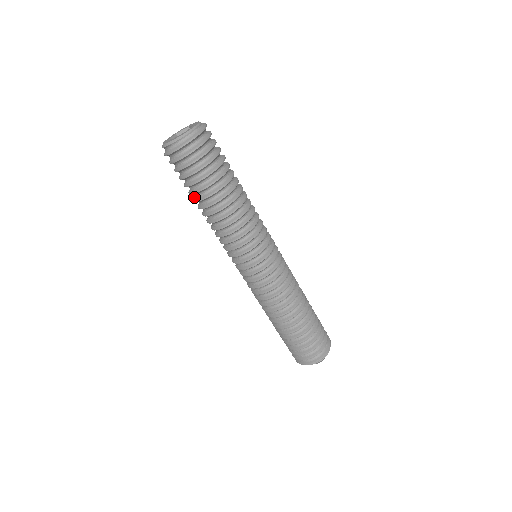
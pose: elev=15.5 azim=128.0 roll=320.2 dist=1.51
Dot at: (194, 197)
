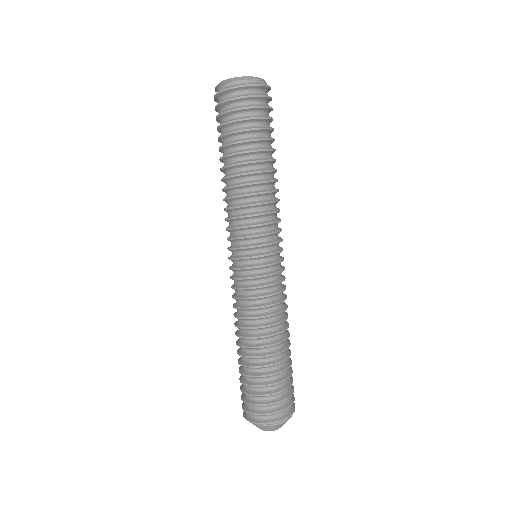
Dot at: (228, 153)
